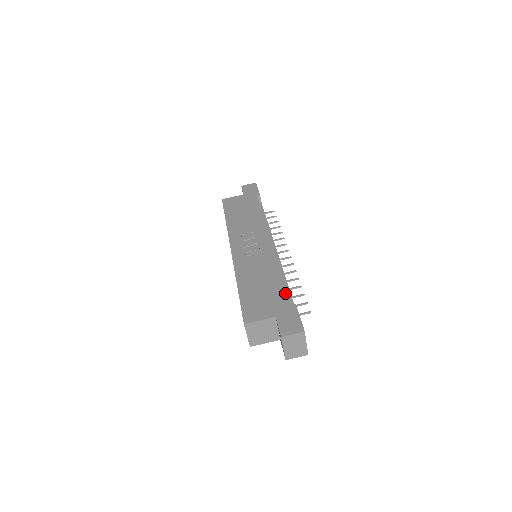
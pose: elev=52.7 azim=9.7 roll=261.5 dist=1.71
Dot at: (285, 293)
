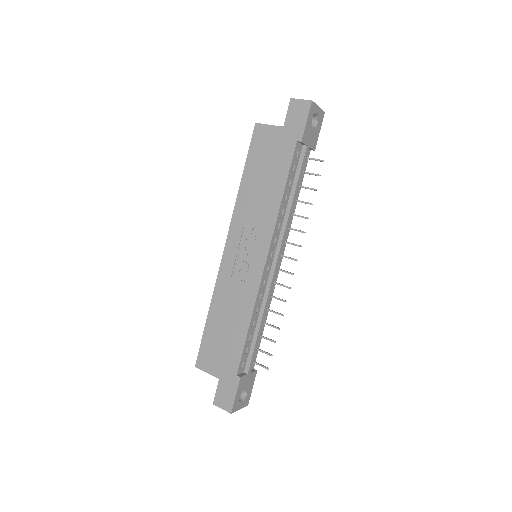
Dot at: (239, 357)
